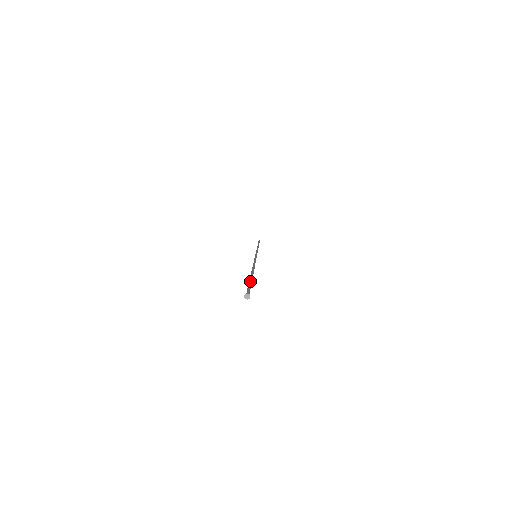
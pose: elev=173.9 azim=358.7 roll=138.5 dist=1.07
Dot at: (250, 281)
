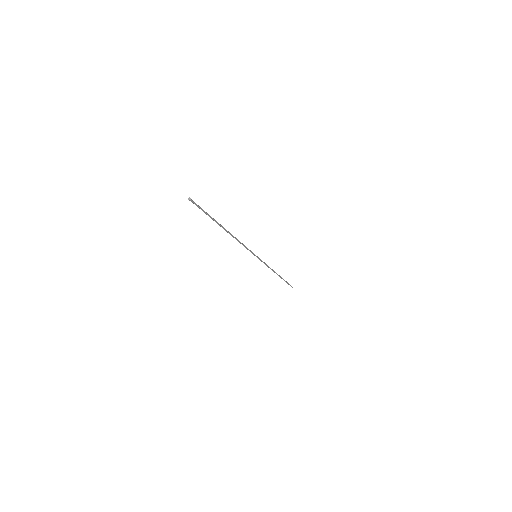
Dot at: (207, 214)
